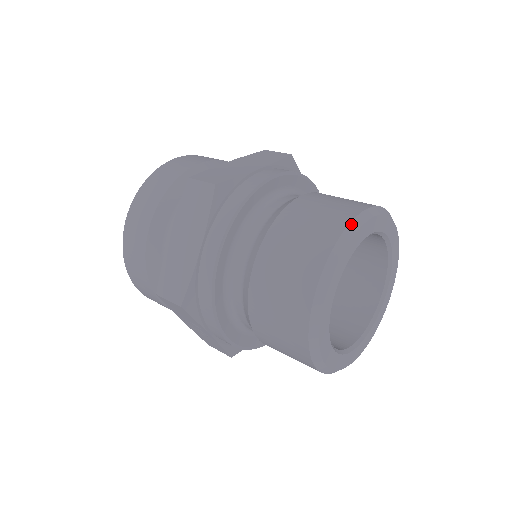
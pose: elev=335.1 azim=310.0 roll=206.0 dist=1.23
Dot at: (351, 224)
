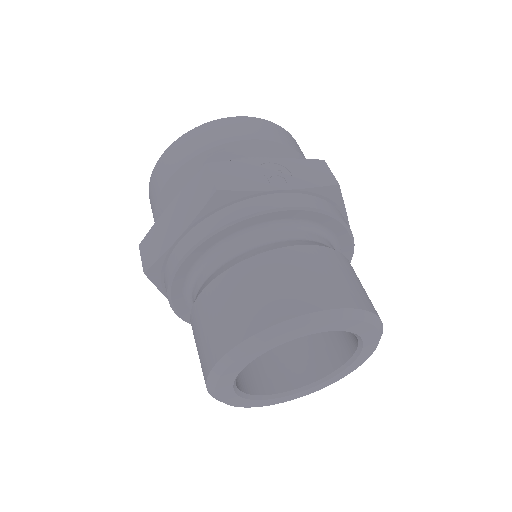
Dot at: (214, 369)
